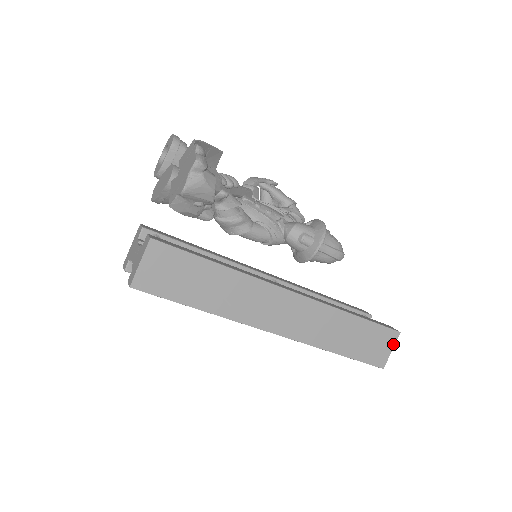
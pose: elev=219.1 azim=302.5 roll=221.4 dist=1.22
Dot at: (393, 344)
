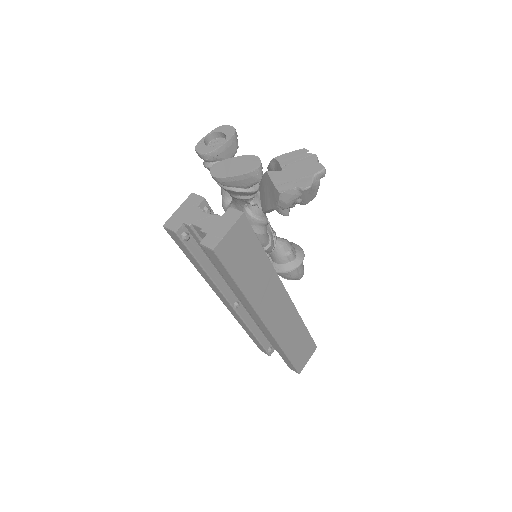
Dot at: (311, 355)
